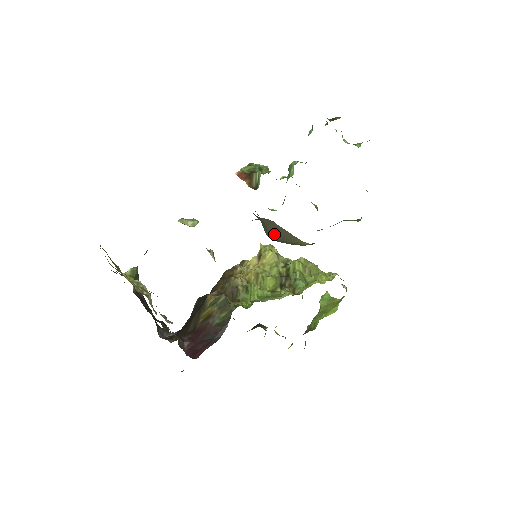
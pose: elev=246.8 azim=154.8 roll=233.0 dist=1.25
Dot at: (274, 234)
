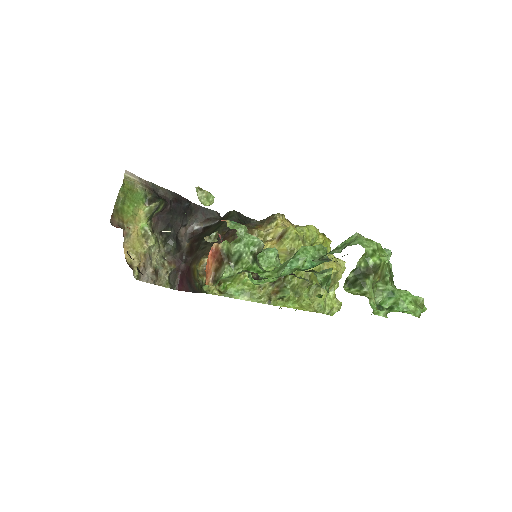
Dot at: occluded
